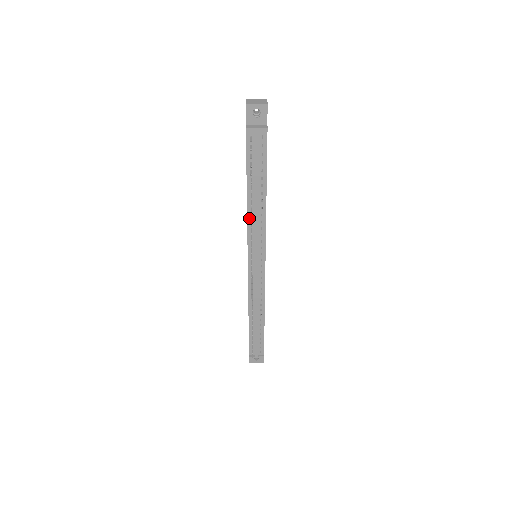
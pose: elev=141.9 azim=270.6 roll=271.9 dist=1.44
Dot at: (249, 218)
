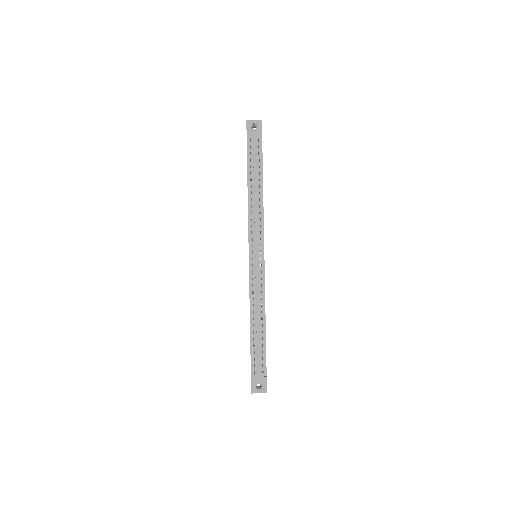
Dot at: (249, 209)
